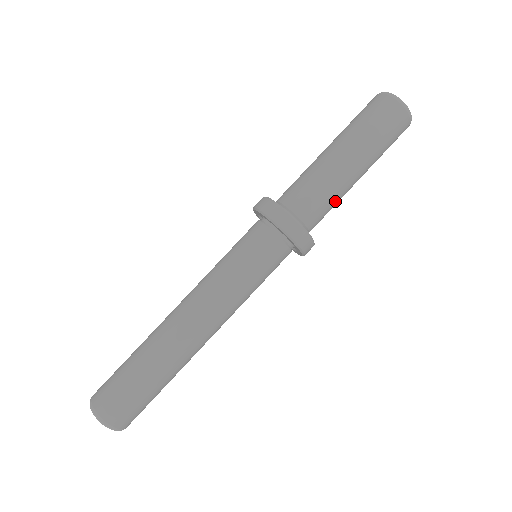
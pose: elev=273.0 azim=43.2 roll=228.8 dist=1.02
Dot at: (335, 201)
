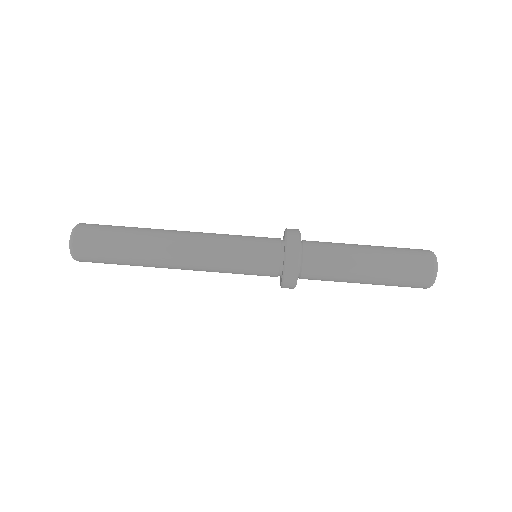
Dot at: (336, 267)
